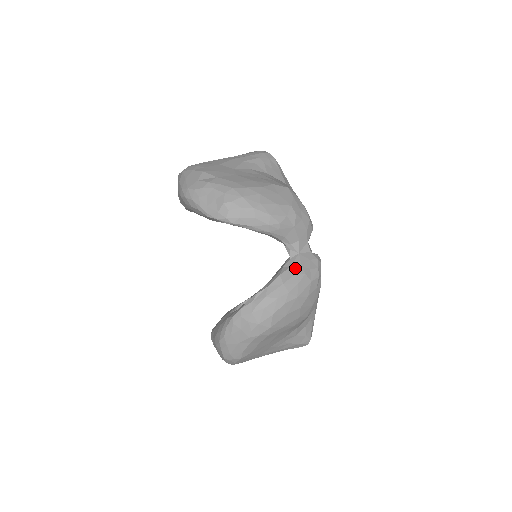
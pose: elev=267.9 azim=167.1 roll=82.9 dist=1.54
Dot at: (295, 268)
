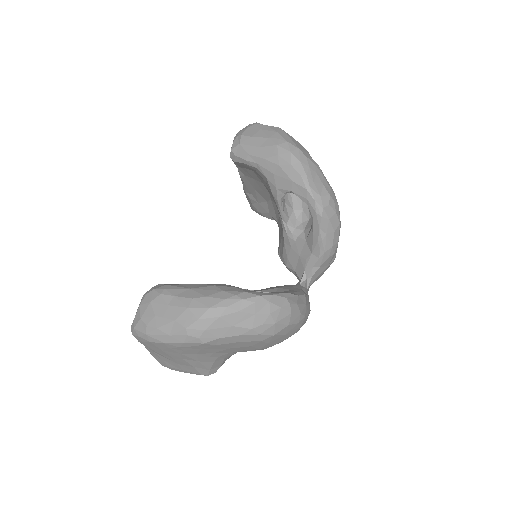
Dot at: occluded
